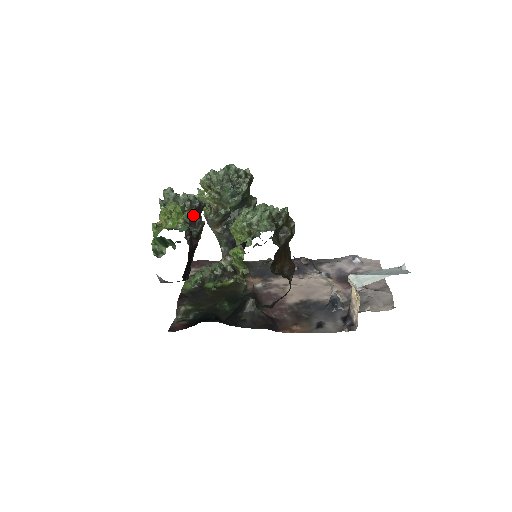
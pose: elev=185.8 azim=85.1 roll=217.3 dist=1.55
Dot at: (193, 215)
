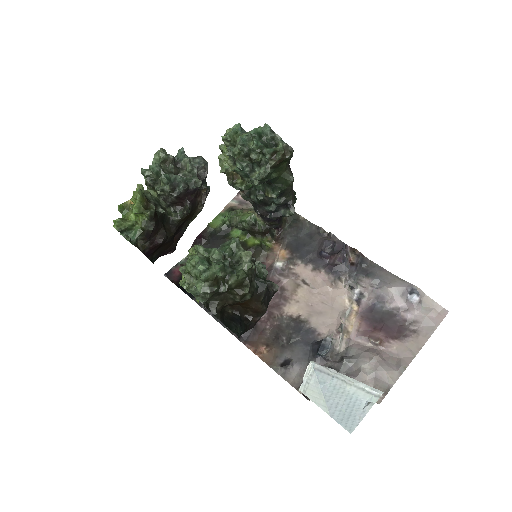
Dot at: (177, 199)
